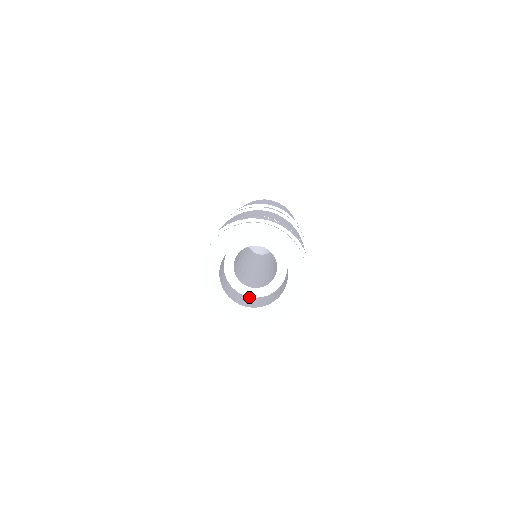
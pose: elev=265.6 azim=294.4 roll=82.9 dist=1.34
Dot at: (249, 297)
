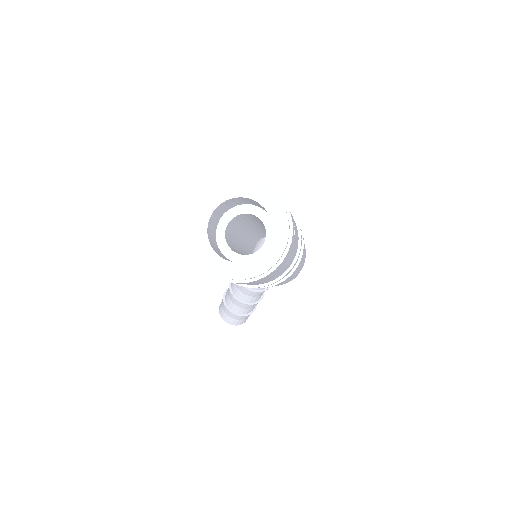
Dot at: (232, 261)
